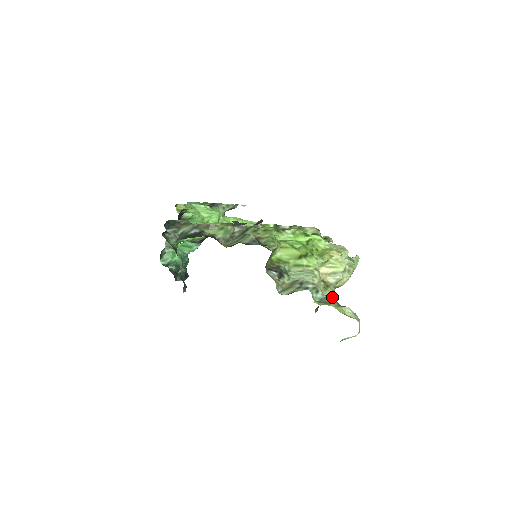
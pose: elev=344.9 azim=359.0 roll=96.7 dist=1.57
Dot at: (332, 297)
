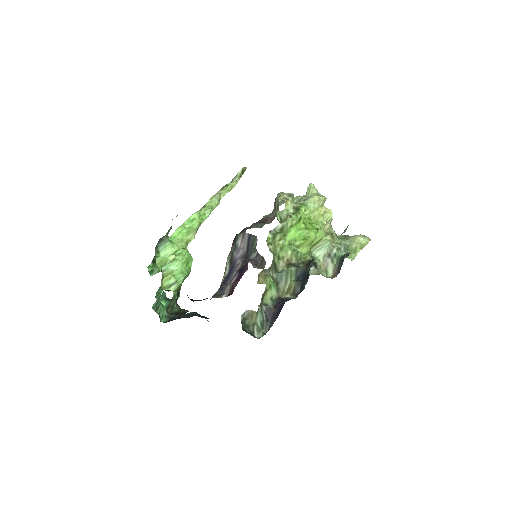
Dot at: (337, 237)
